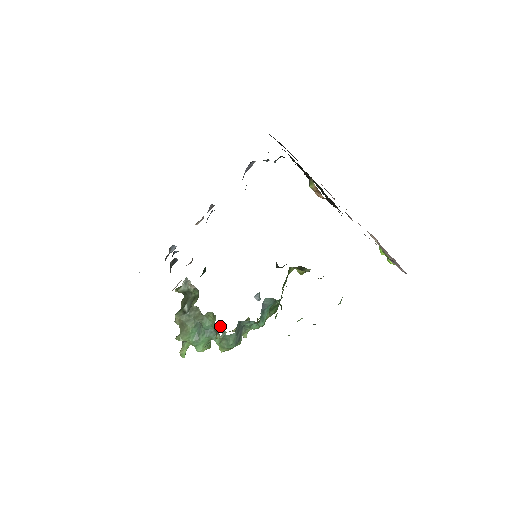
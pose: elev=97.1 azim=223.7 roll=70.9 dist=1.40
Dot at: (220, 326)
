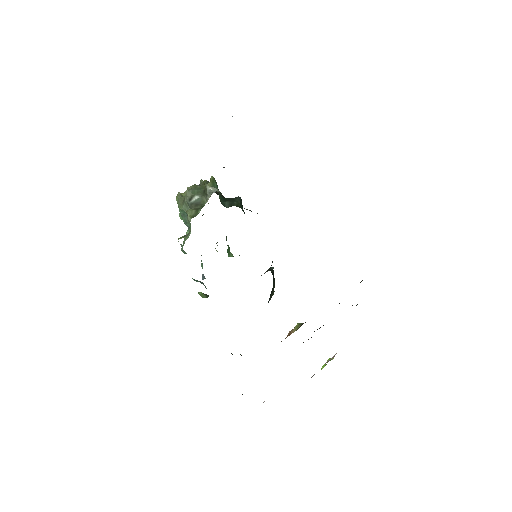
Dot at: occluded
